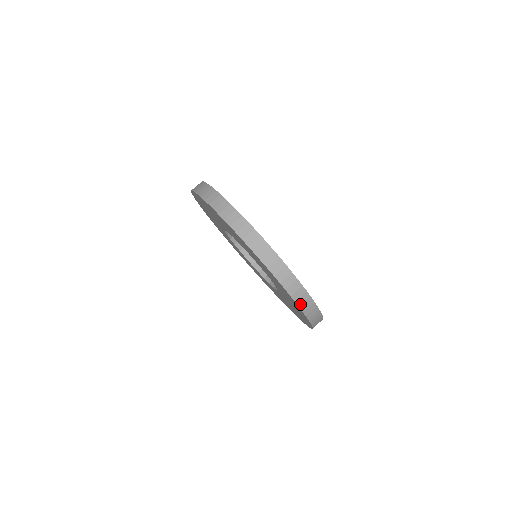
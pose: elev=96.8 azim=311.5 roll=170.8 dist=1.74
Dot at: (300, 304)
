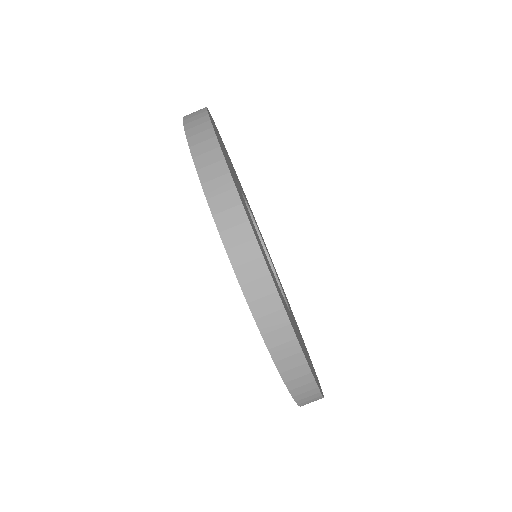
Dot at: (296, 393)
